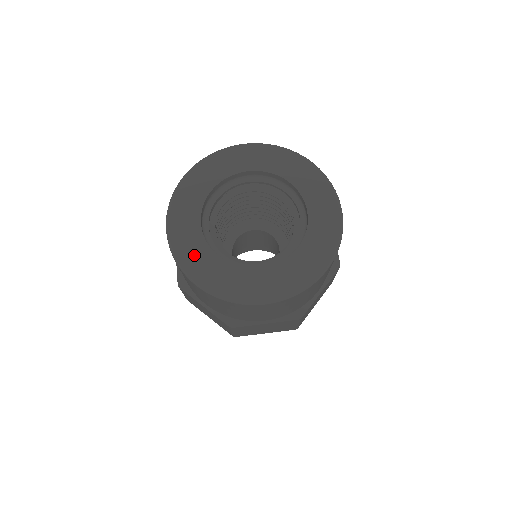
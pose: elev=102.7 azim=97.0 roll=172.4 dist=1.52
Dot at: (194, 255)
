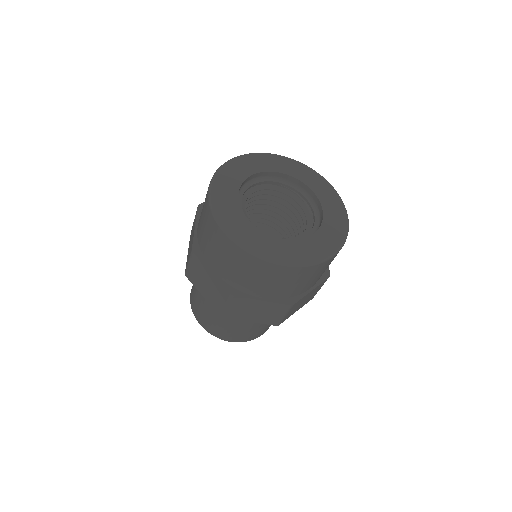
Dot at: (228, 179)
